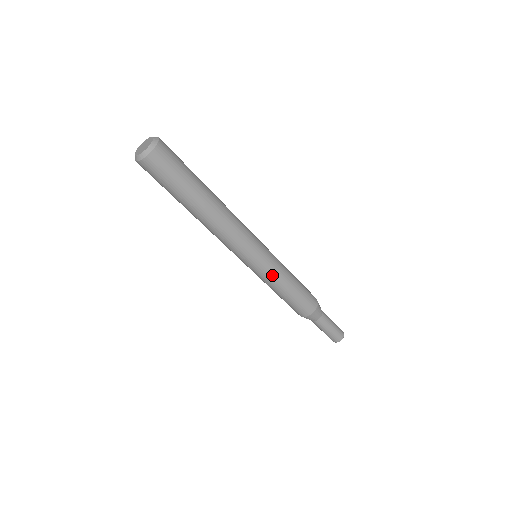
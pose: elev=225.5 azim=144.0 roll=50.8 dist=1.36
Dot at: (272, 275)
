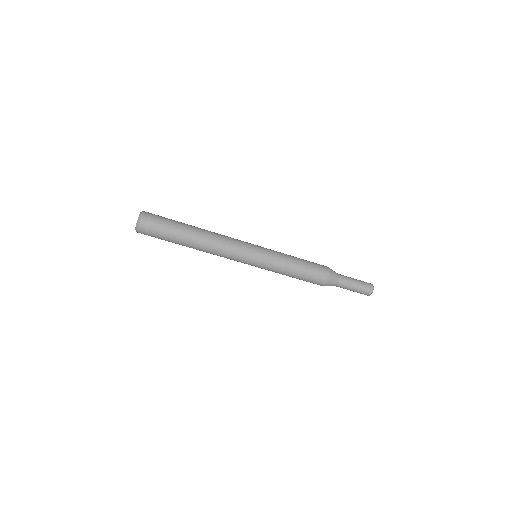
Dot at: (275, 259)
